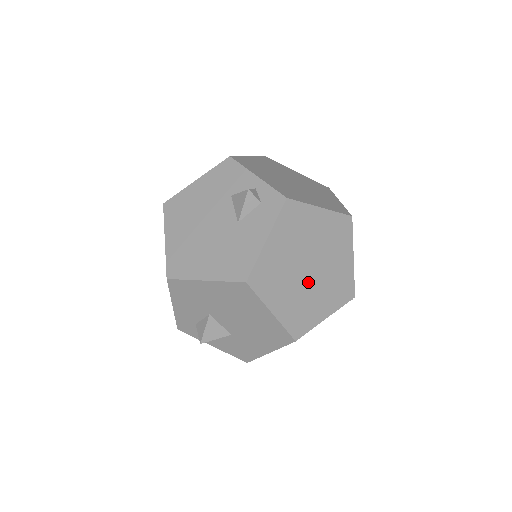
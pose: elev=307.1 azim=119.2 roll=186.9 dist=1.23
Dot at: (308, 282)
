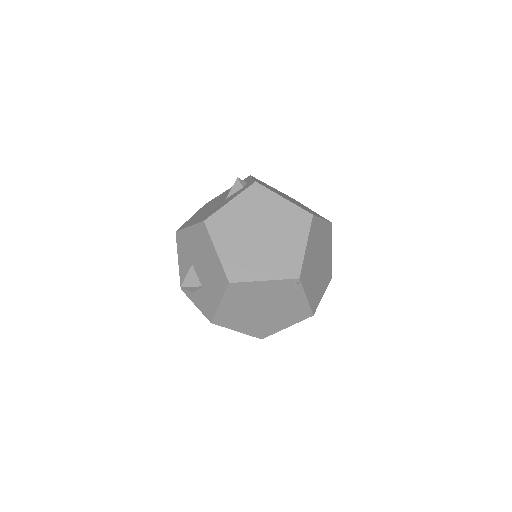
Dot at: (256, 244)
